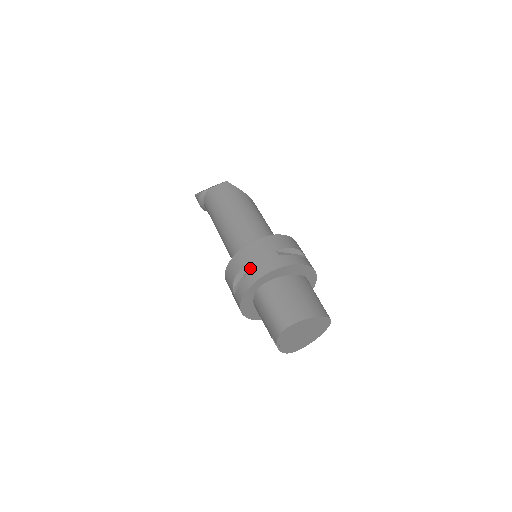
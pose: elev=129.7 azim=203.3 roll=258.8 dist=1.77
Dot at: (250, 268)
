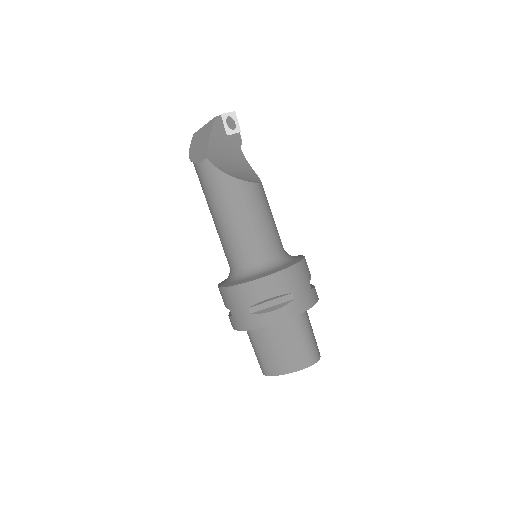
Dot at: occluded
